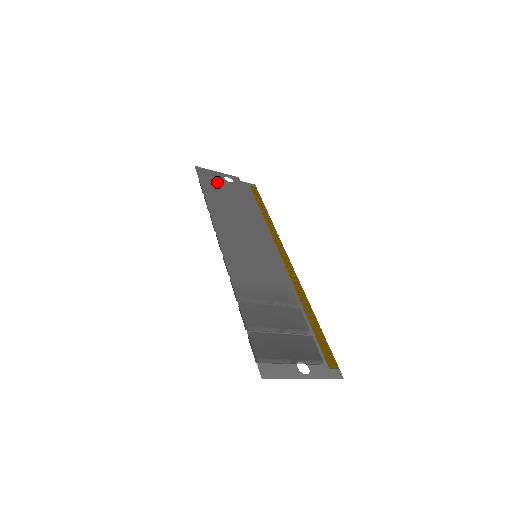
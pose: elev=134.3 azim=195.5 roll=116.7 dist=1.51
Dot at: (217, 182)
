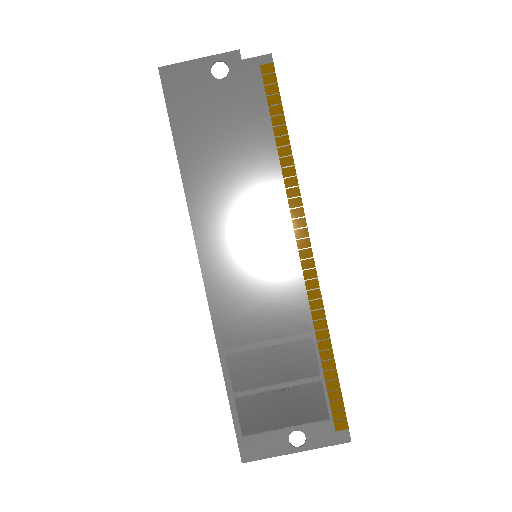
Dot at: (197, 95)
